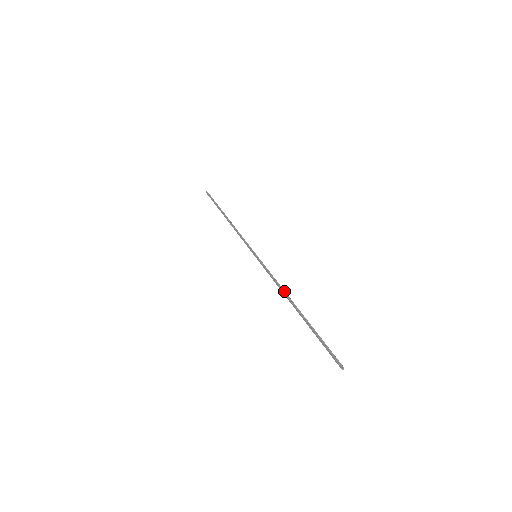
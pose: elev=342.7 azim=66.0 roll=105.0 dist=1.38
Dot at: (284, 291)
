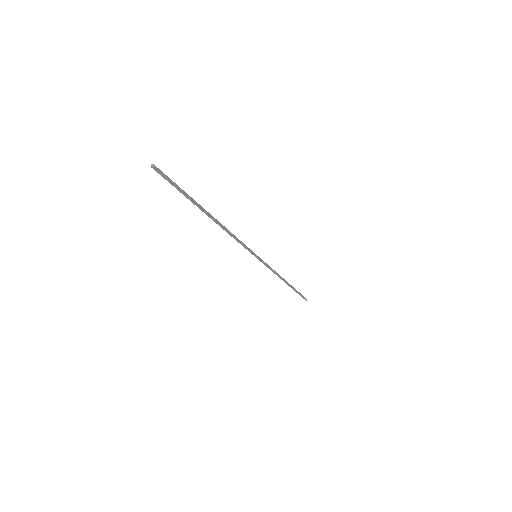
Dot at: (225, 228)
